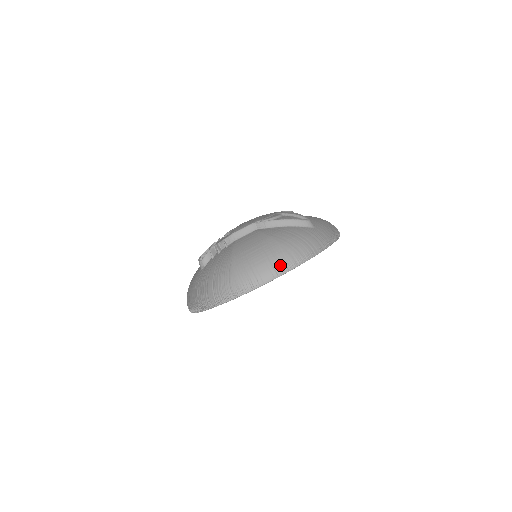
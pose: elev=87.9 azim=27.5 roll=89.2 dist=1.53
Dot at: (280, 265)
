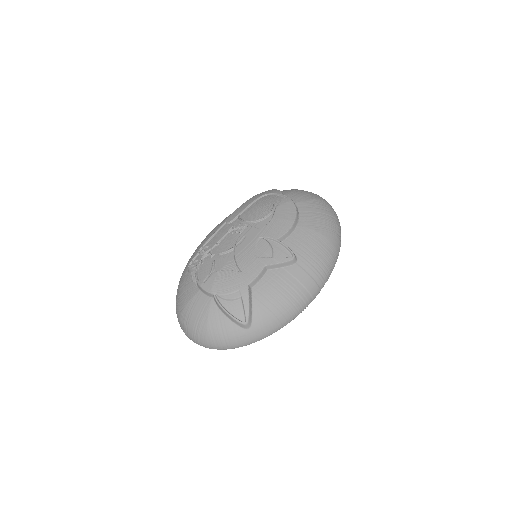
Dot at: (199, 343)
